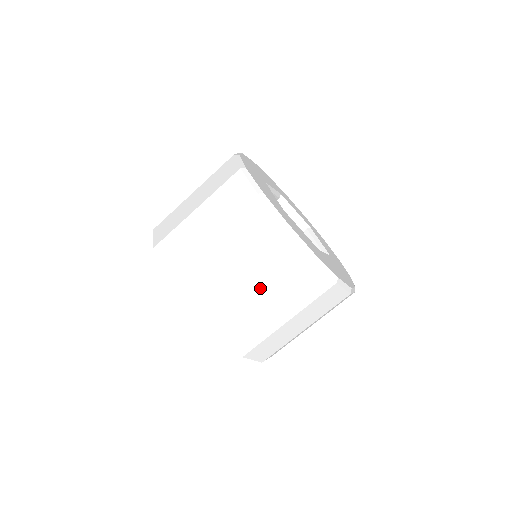
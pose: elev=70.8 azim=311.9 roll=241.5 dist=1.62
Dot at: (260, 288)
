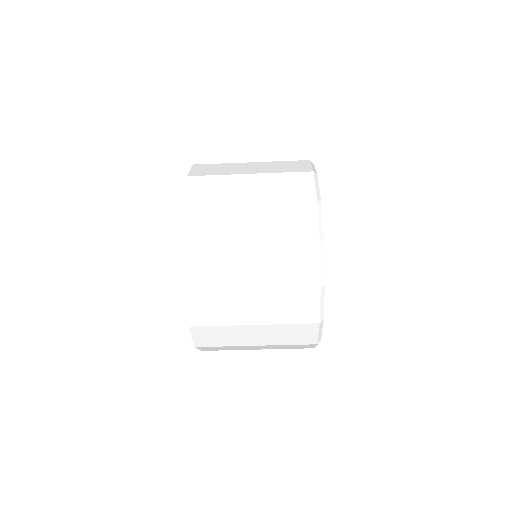
Dot at: occluded
